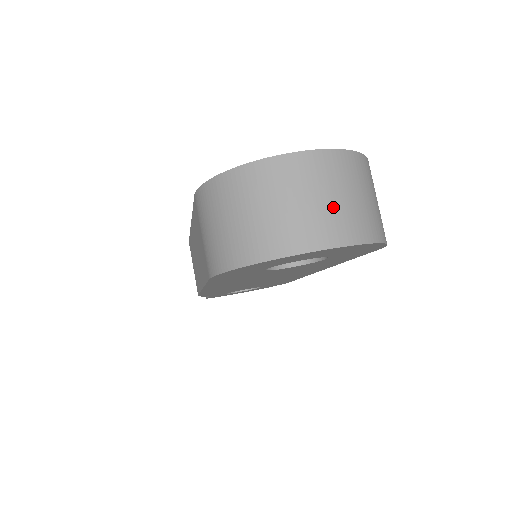
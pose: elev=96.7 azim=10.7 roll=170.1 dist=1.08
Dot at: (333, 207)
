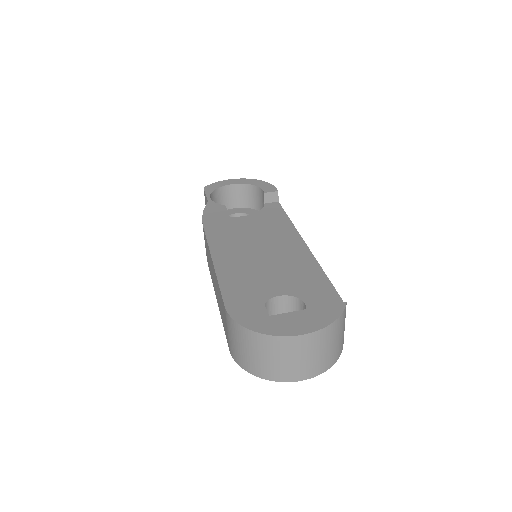
Dot at: (313, 360)
